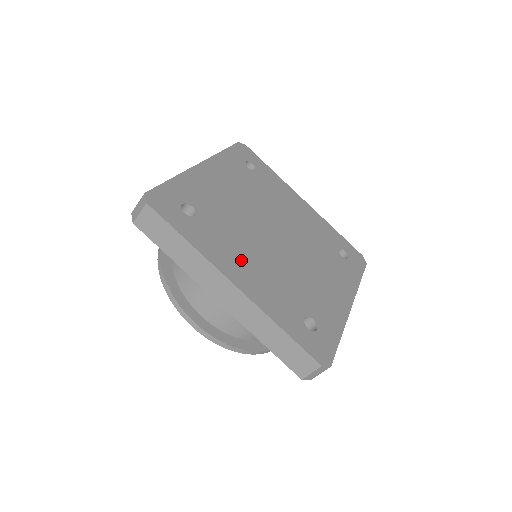
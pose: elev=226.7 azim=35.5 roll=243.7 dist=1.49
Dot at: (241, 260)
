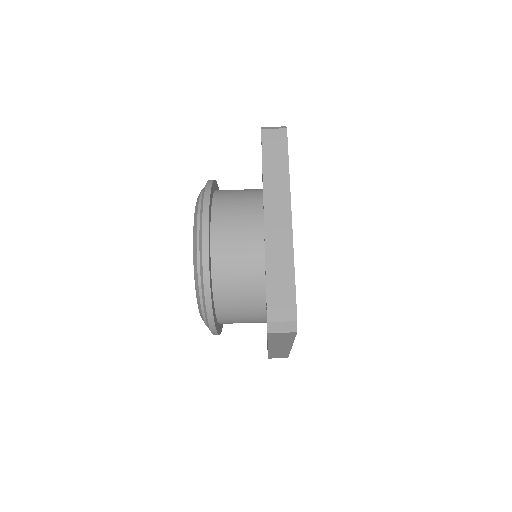
Dot at: occluded
